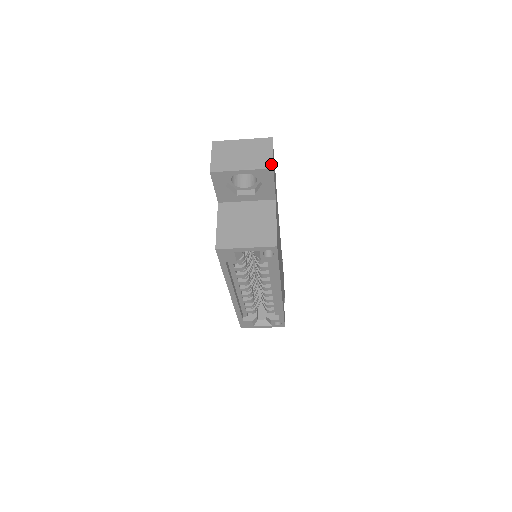
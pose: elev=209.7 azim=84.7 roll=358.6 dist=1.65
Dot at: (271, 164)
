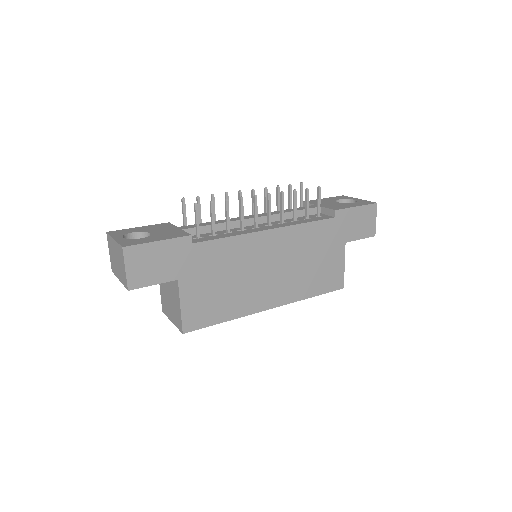
Dot at: (126, 285)
